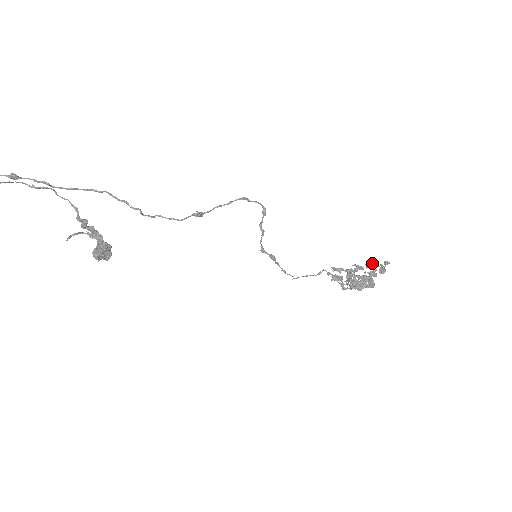
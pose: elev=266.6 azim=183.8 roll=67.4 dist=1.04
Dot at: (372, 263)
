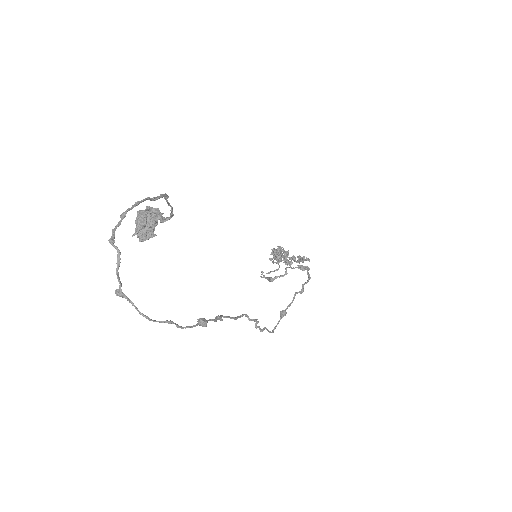
Dot at: (303, 259)
